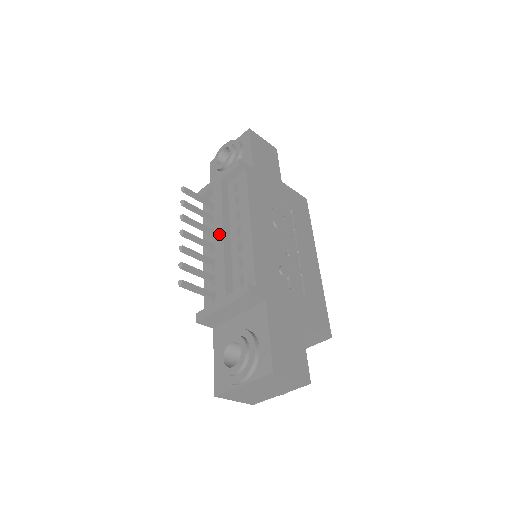
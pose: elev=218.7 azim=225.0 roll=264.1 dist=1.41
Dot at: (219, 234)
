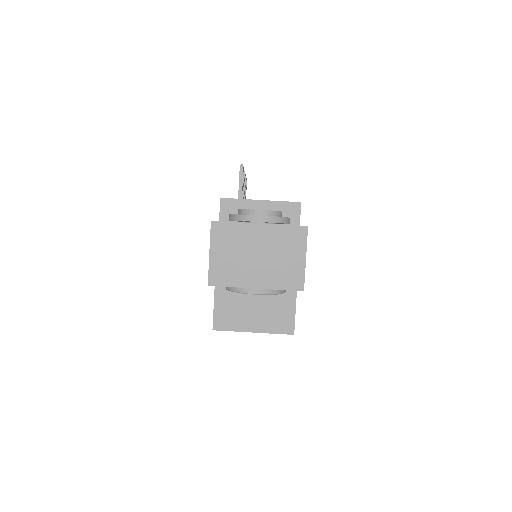
Dot at: occluded
